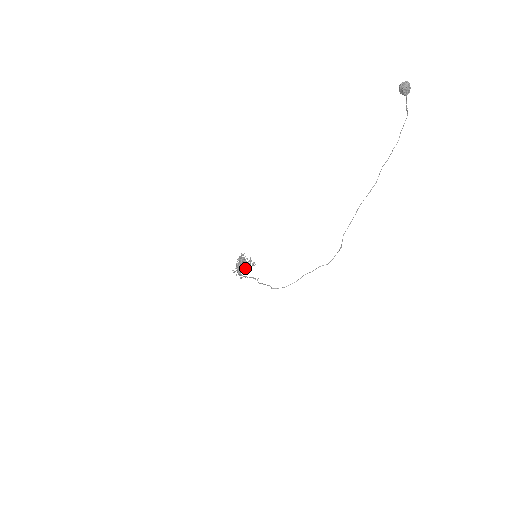
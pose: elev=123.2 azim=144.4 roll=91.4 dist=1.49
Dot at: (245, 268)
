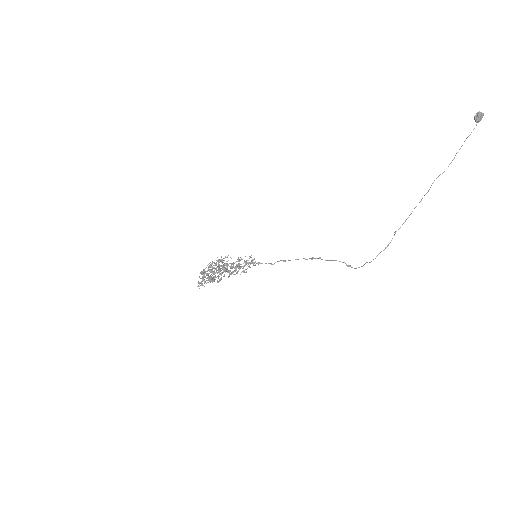
Dot at: occluded
